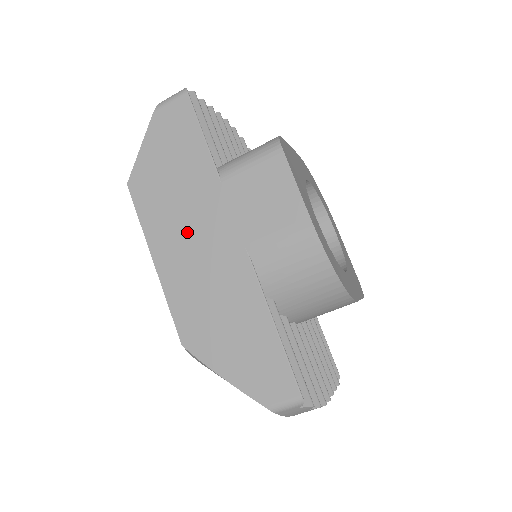
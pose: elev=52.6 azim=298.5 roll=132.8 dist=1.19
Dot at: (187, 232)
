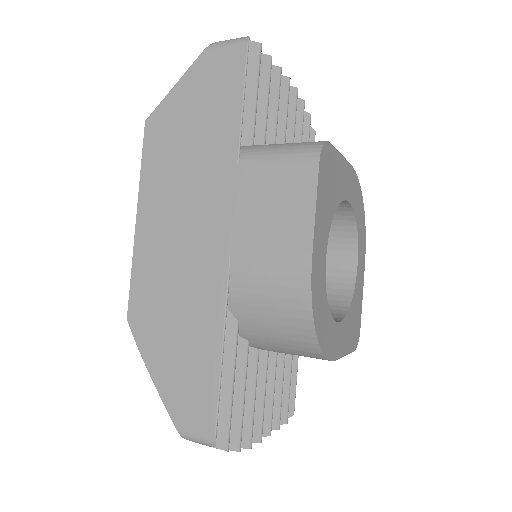
Dot at: (180, 204)
